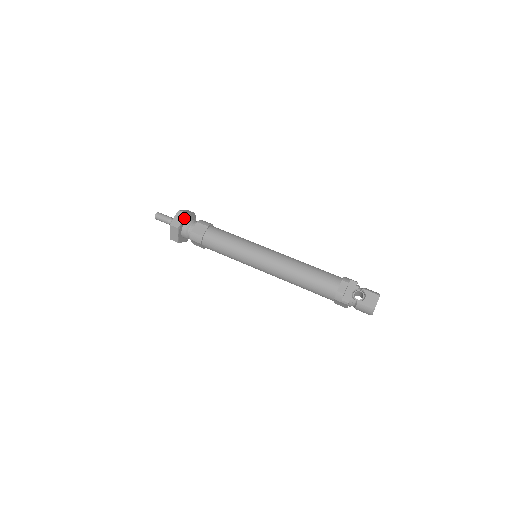
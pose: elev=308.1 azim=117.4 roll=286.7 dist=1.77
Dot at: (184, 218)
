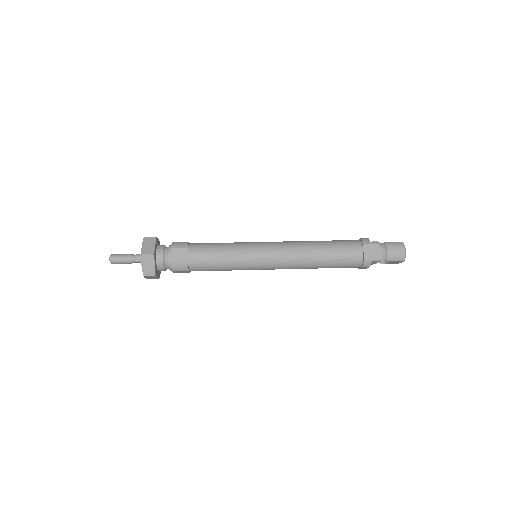
Dot at: (158, 240)
